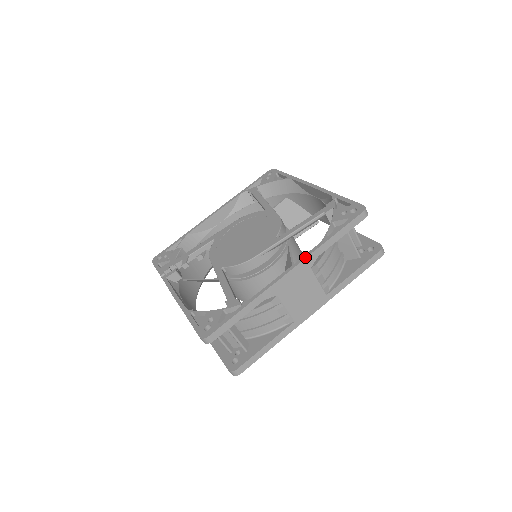
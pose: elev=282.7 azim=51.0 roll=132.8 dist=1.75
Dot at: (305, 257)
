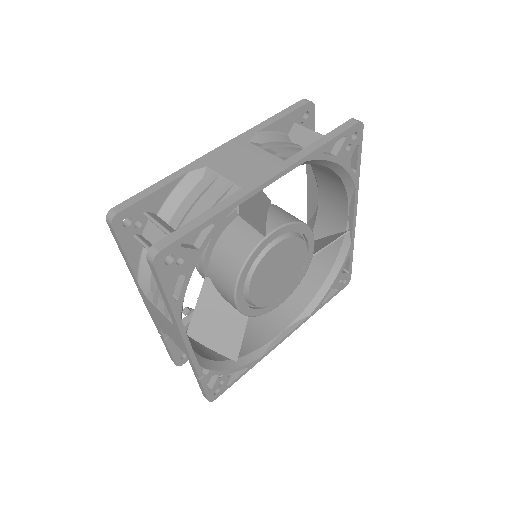
Dot at: (238, 137)
